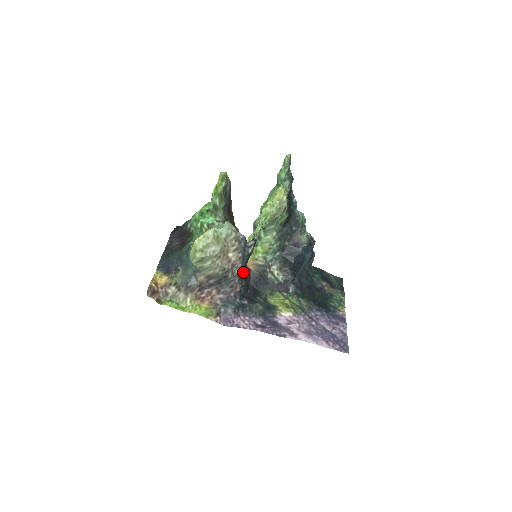
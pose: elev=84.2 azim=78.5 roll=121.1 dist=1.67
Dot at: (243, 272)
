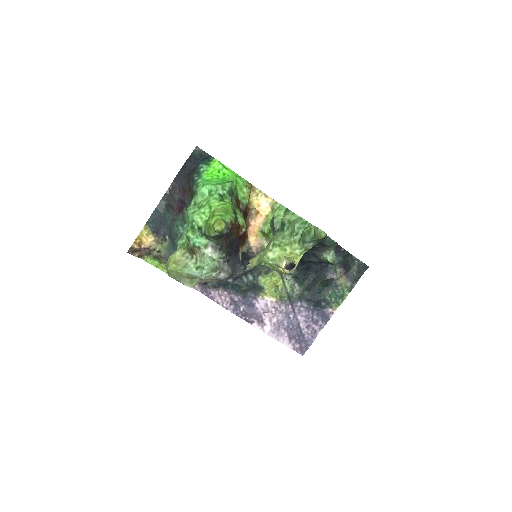
Dot at: occluded
